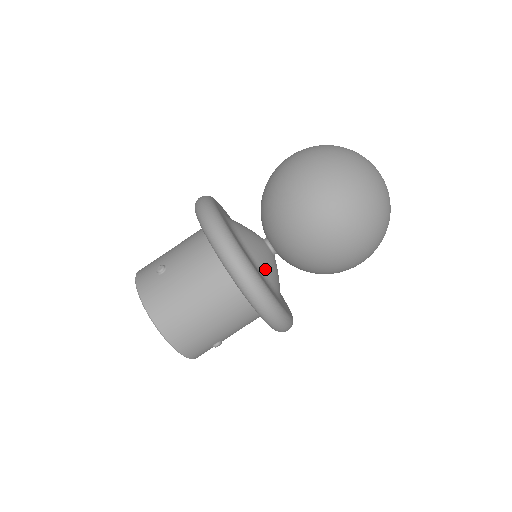
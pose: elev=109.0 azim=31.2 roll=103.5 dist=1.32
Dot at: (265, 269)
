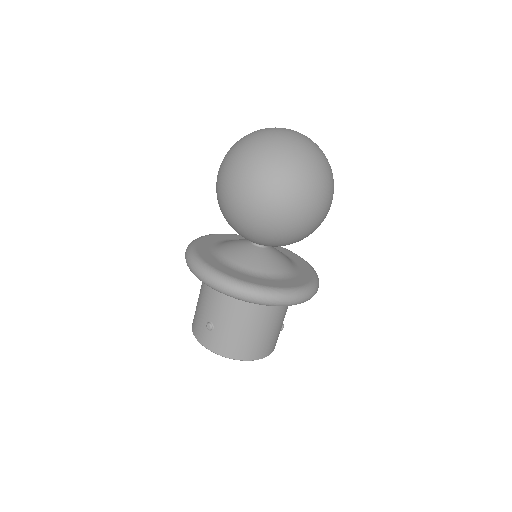
Dot at: (274, 270)
